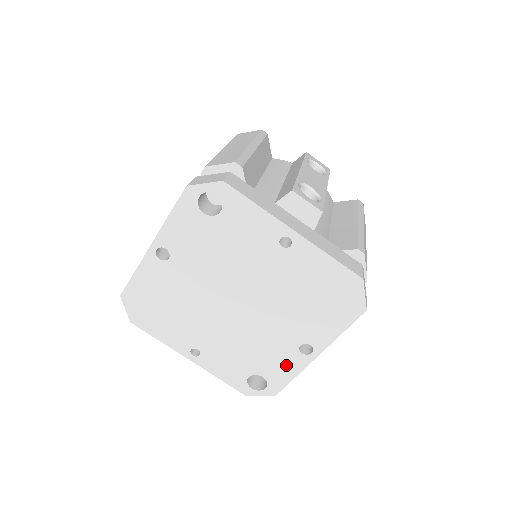
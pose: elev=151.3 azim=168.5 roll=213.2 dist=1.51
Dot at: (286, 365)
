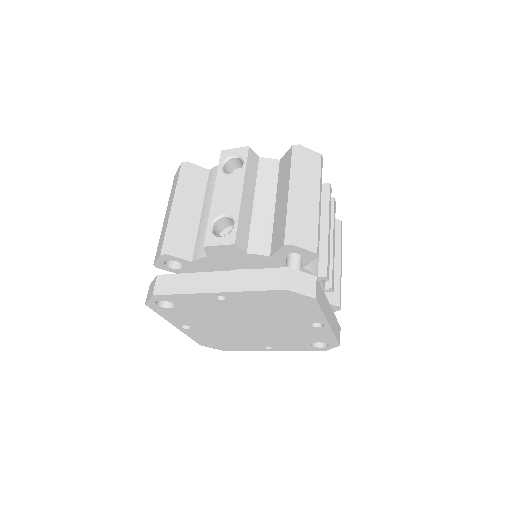
Dot at: (320, 334)
